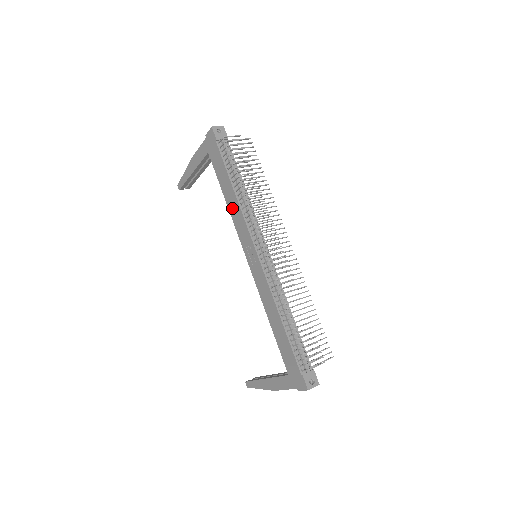
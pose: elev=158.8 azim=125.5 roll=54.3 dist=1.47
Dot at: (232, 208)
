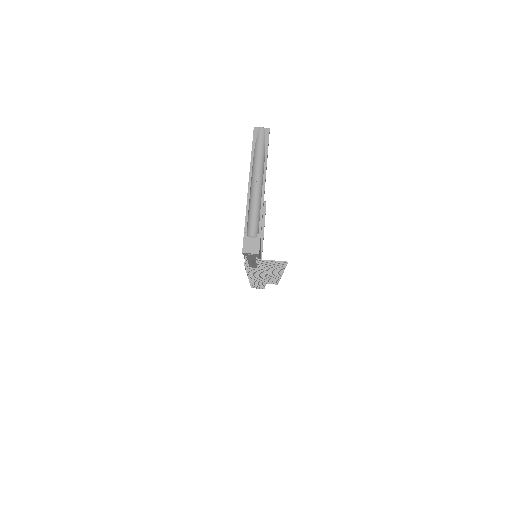
Dot at: occluded
